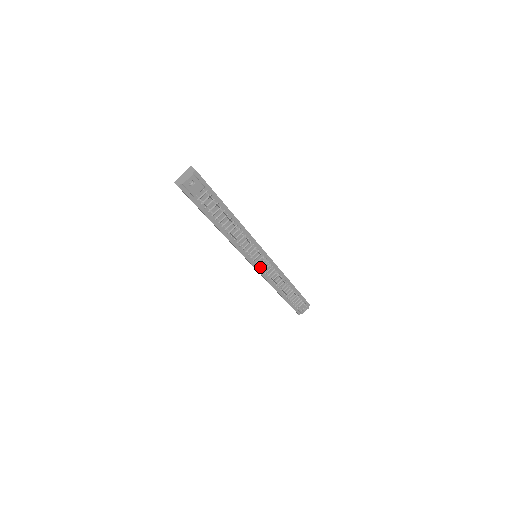
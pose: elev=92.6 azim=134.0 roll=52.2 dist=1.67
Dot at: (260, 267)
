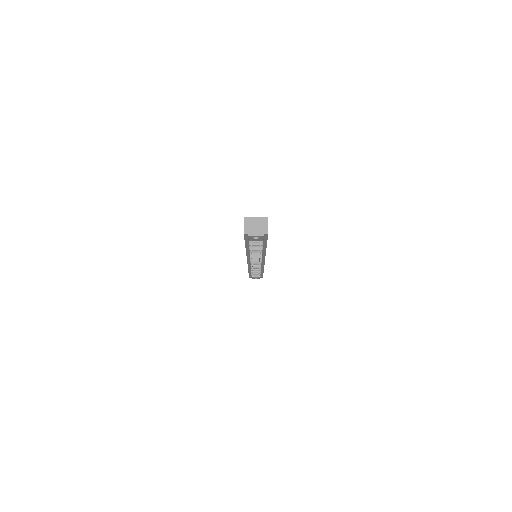
Dot at: occluded
